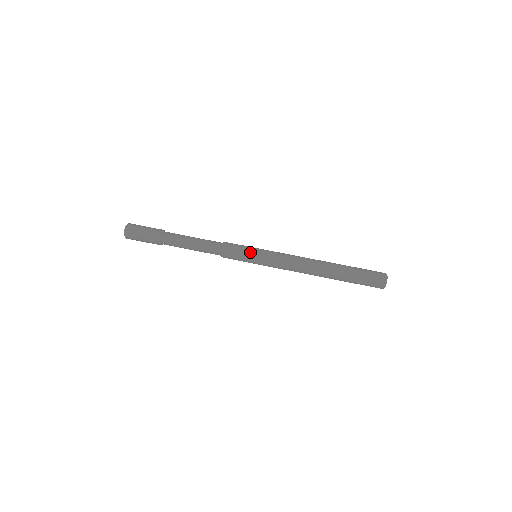
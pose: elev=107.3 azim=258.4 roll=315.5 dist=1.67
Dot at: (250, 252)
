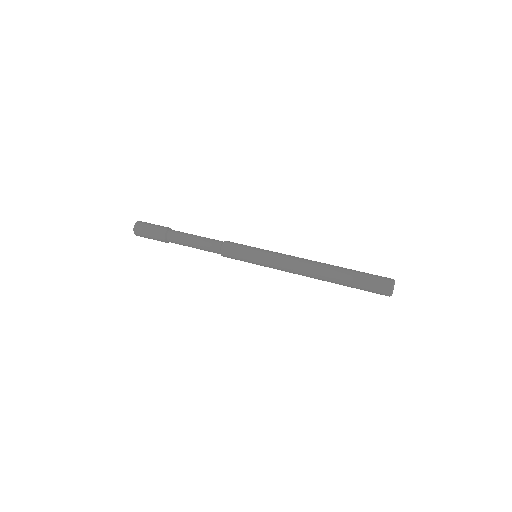
Dot at: (247, 255)
